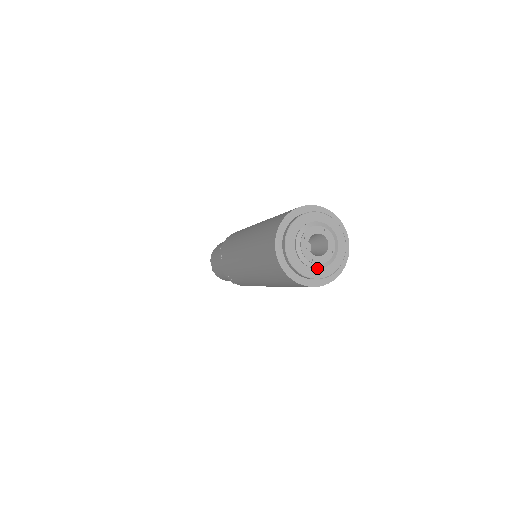
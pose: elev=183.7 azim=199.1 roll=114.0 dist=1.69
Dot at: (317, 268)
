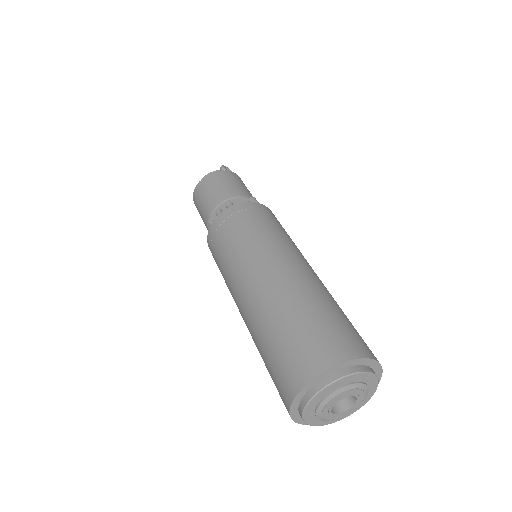
Dot at: (337, 418)
